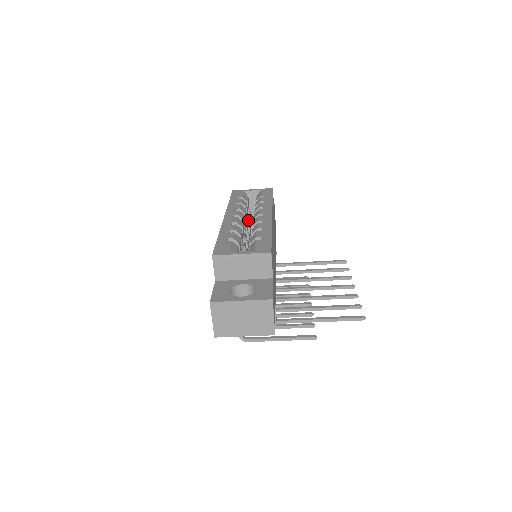
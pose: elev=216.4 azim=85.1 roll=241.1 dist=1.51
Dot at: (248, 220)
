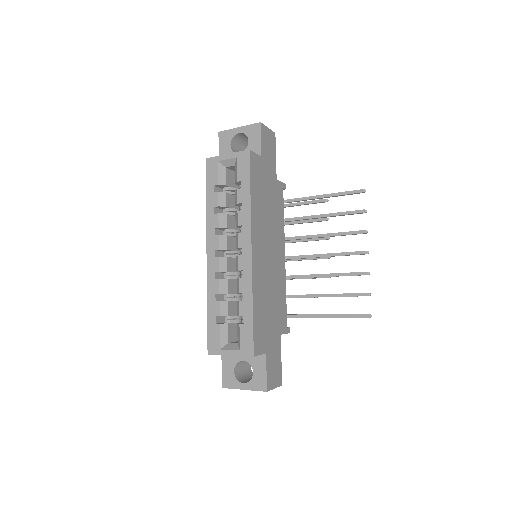
Dot at: occluded
